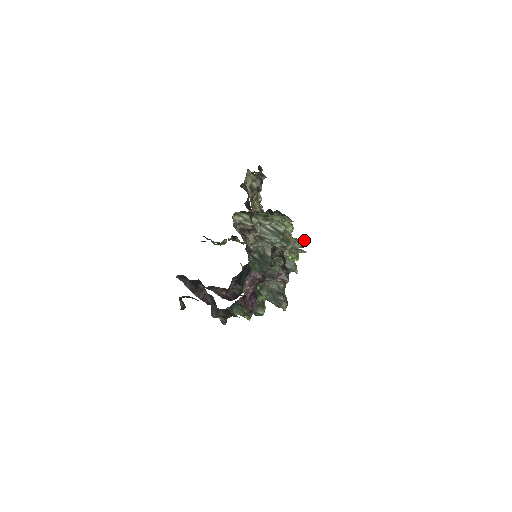
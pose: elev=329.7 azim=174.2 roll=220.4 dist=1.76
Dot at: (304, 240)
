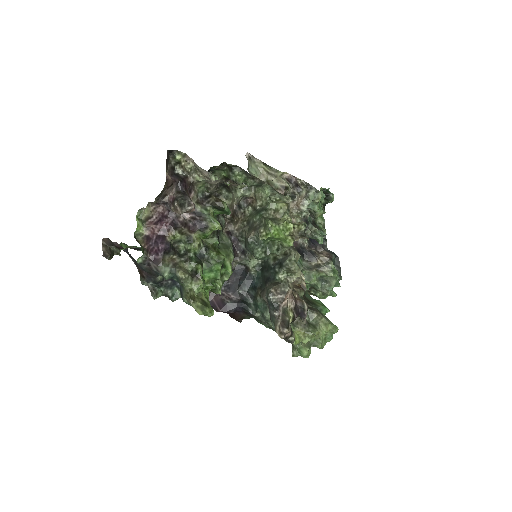
Dot at: (302, 222)
